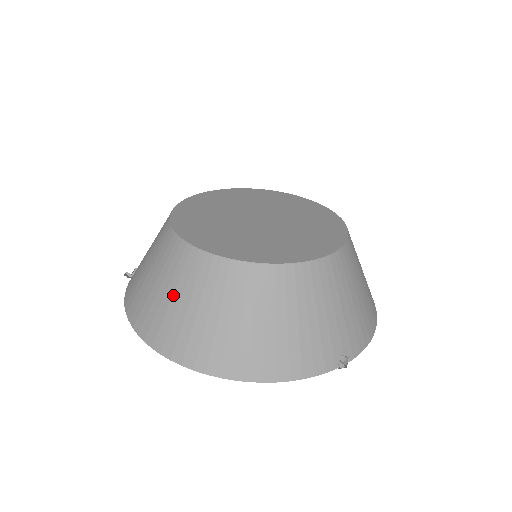
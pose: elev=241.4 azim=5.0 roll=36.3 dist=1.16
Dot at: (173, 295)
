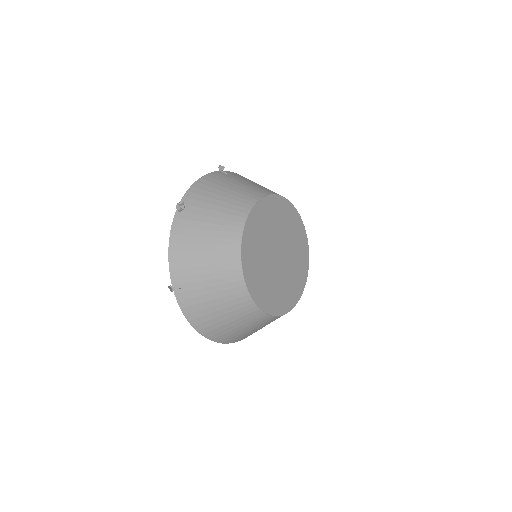
Dot at: (243, 329)
